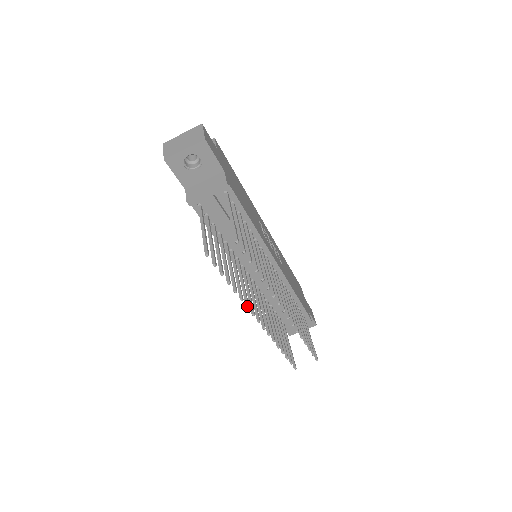
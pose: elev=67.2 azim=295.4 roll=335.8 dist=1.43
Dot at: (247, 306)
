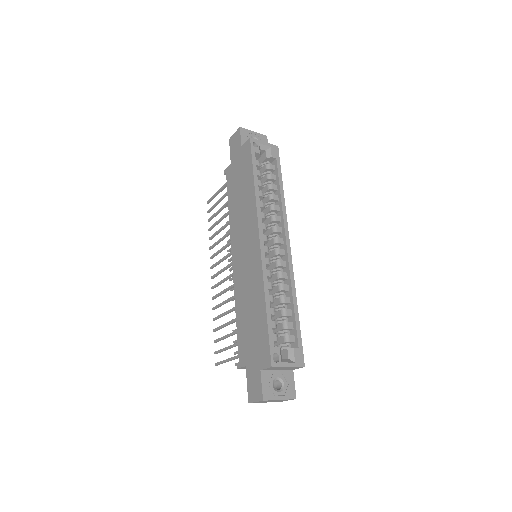
Dot at: occluded
